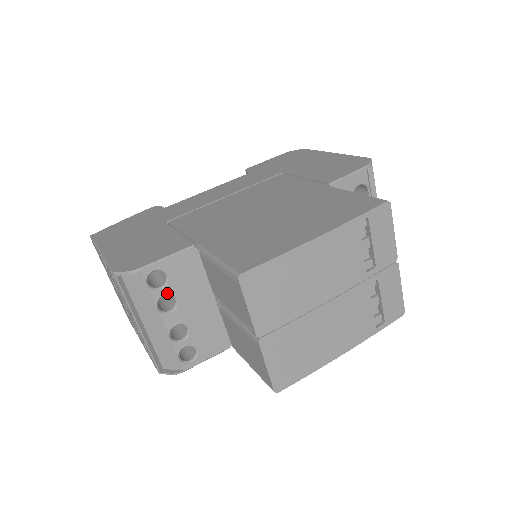
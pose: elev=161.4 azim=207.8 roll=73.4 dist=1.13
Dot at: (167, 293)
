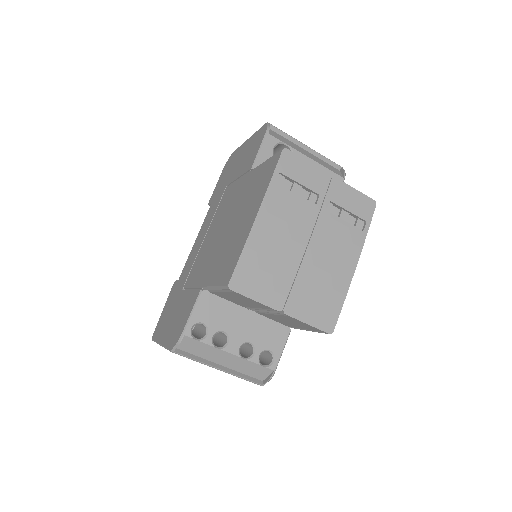
Dot at: (214, 334)
